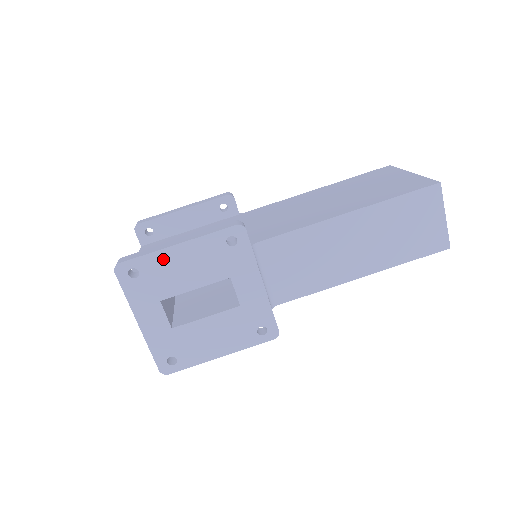
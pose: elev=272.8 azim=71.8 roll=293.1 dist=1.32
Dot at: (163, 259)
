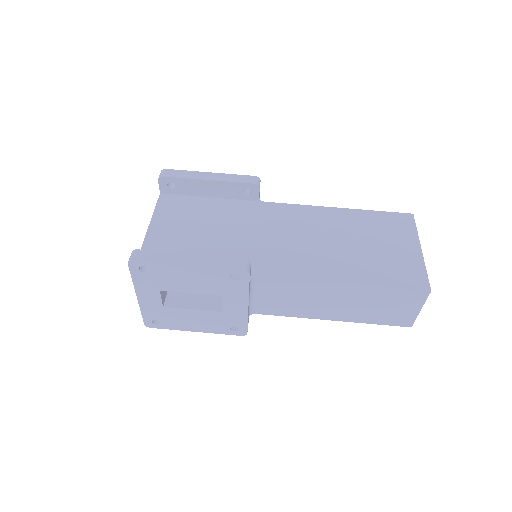
Dot at: (172, 269)
